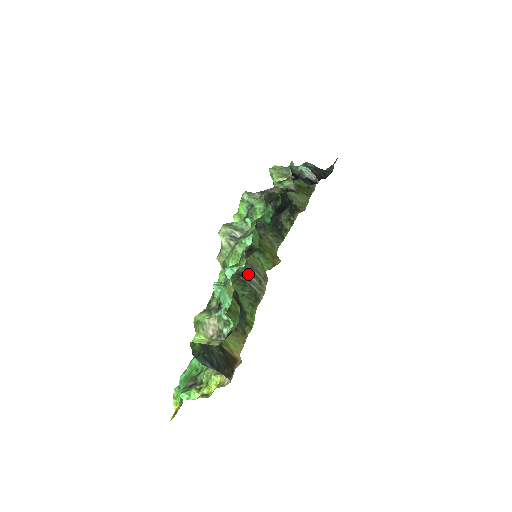
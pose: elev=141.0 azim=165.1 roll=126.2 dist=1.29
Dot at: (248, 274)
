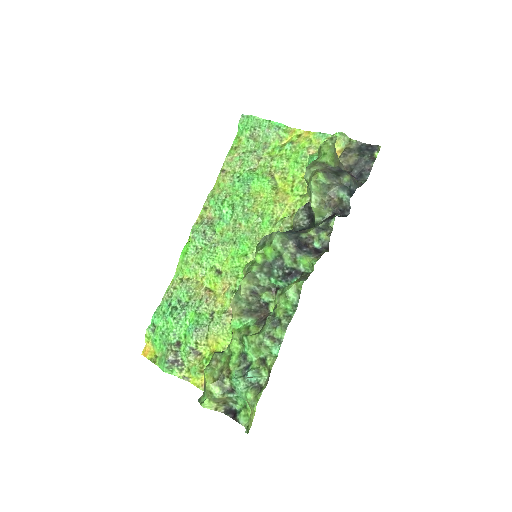
Dot at: occluded
